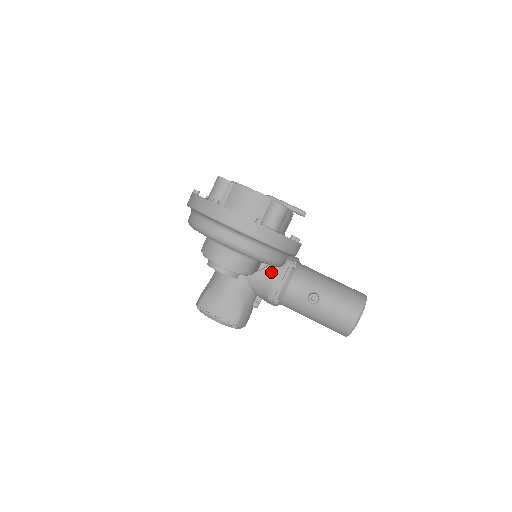
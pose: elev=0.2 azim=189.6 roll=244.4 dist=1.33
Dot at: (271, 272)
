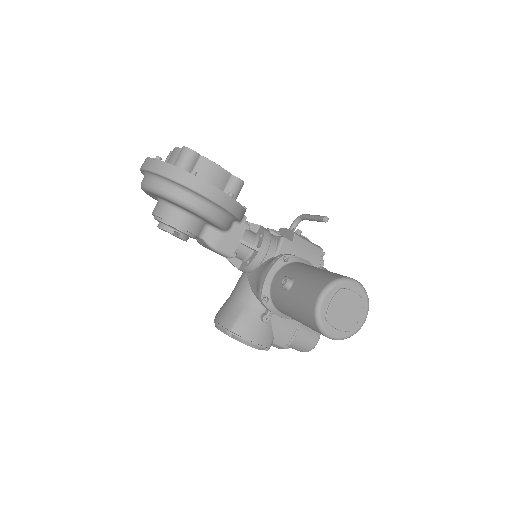
Dot at: (263, 268)
